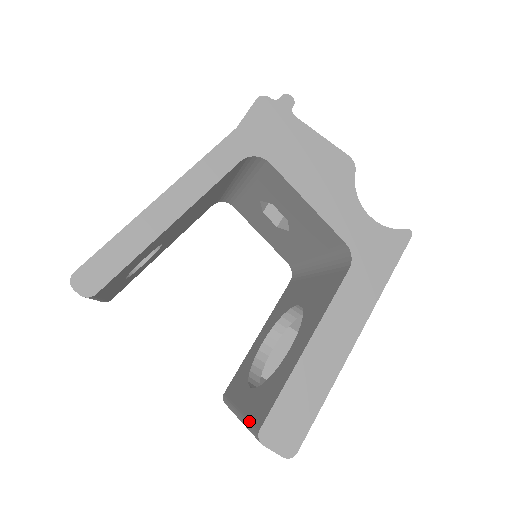
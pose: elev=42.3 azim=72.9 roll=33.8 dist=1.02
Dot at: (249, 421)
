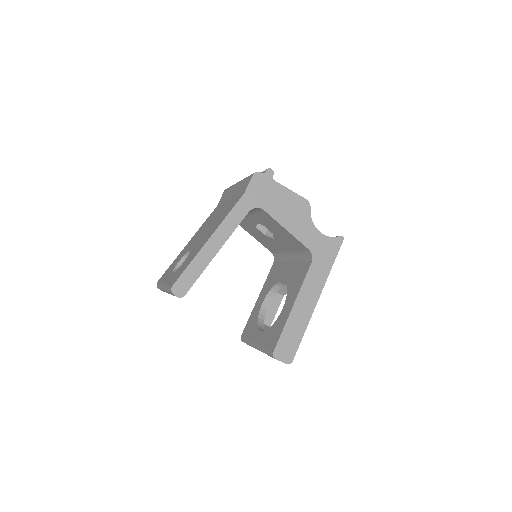
Dot at: (265, 349)
